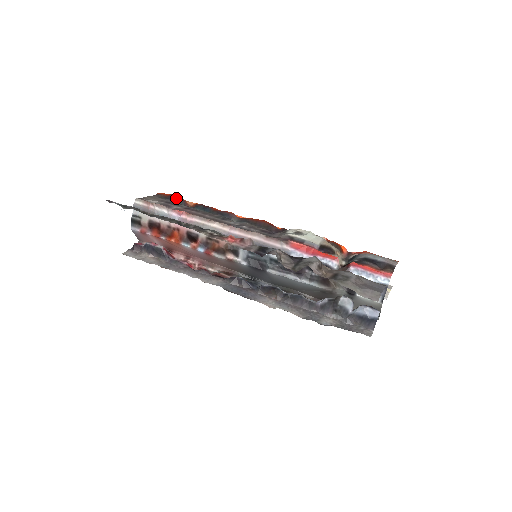
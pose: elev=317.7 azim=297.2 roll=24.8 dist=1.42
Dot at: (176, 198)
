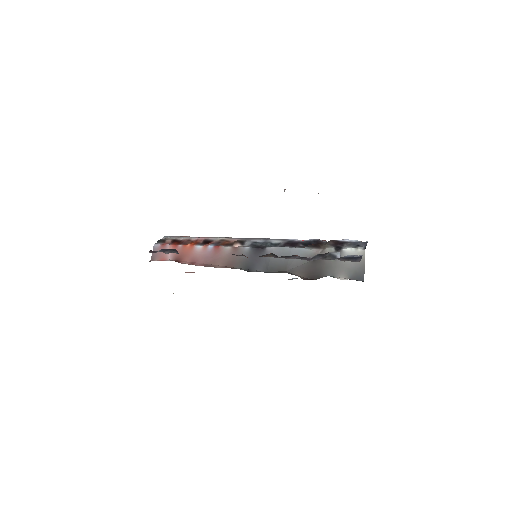
Dot at: occluded
